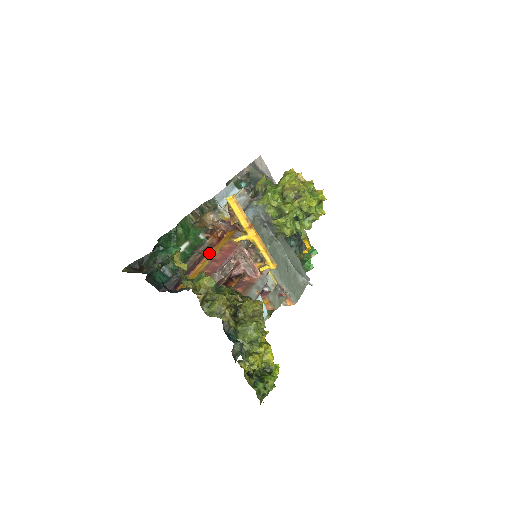
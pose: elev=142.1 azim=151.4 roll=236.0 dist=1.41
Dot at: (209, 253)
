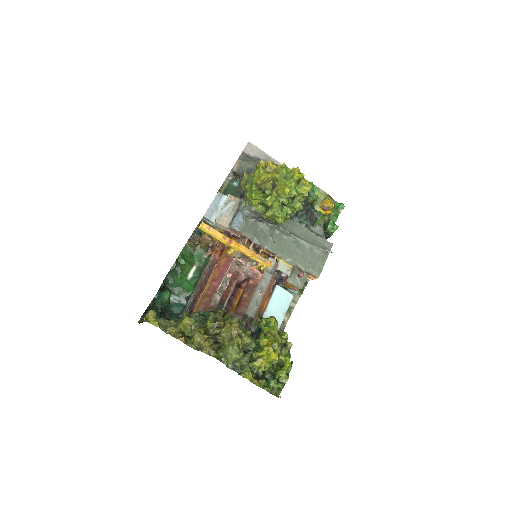
Dot at: (214, 270)
